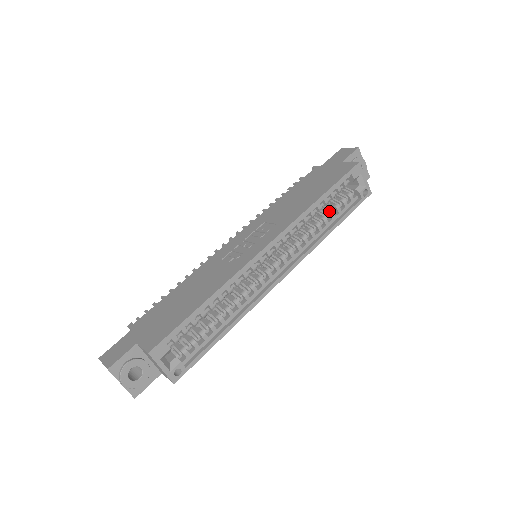
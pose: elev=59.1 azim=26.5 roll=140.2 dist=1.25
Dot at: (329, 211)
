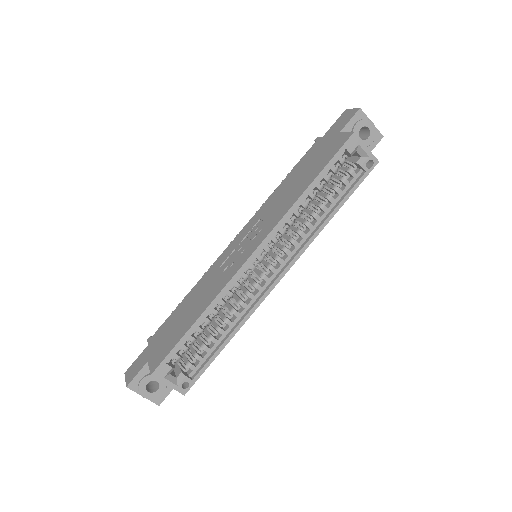
Dot at: (327, 195)
